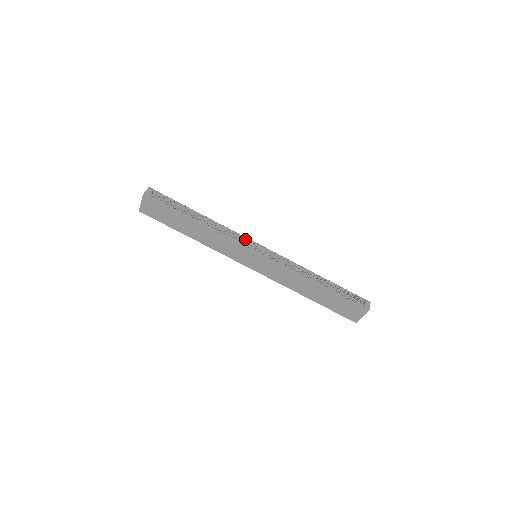
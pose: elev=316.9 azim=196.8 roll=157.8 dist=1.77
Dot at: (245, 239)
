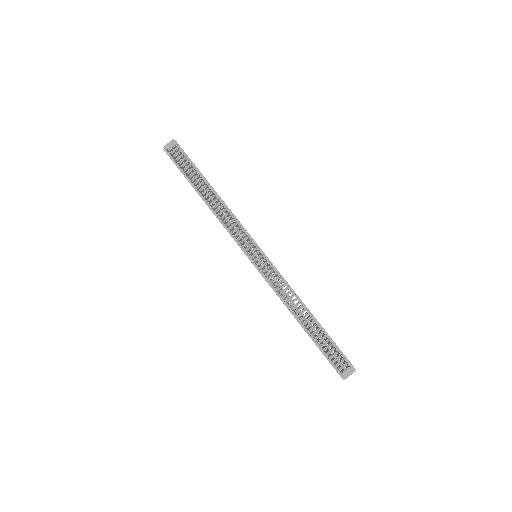
Dot at: (237, 240)
